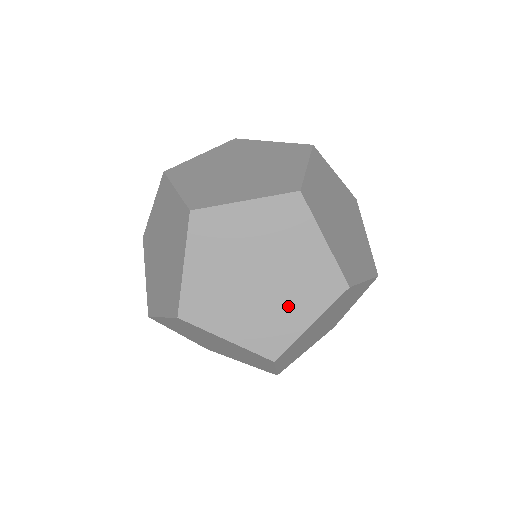
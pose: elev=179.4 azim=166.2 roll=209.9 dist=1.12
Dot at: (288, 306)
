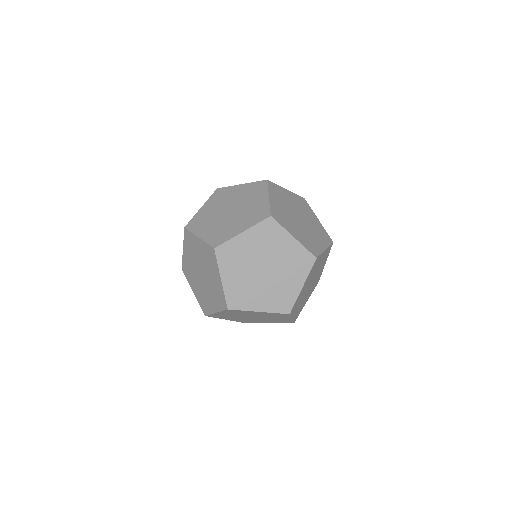
Dot at: (253, 204)
